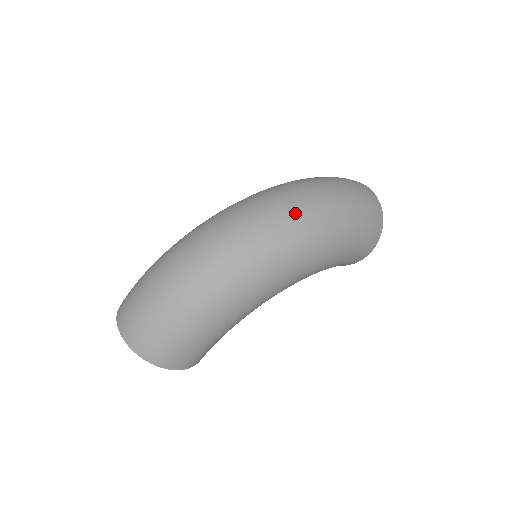
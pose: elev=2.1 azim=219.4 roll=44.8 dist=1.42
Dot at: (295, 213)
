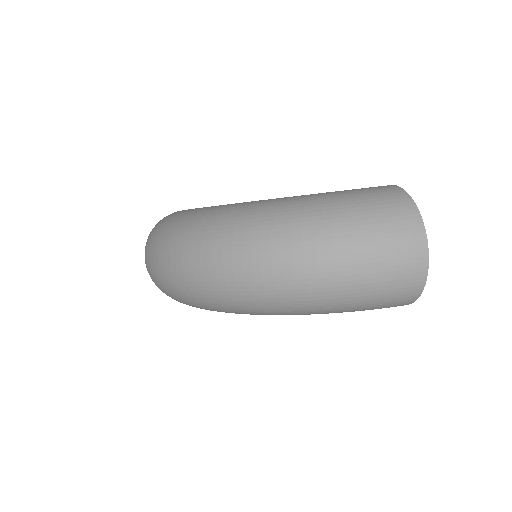
Dot at: (256, 284)
